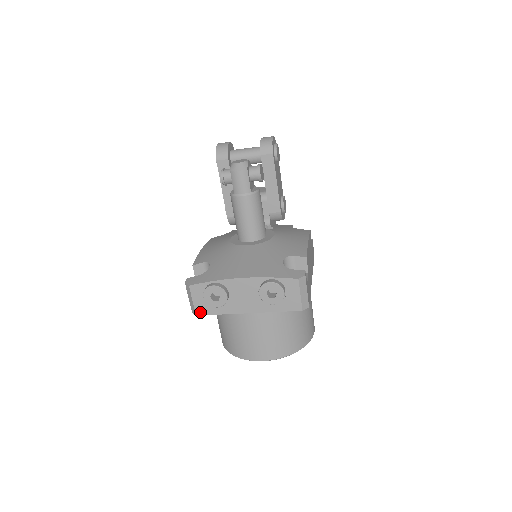
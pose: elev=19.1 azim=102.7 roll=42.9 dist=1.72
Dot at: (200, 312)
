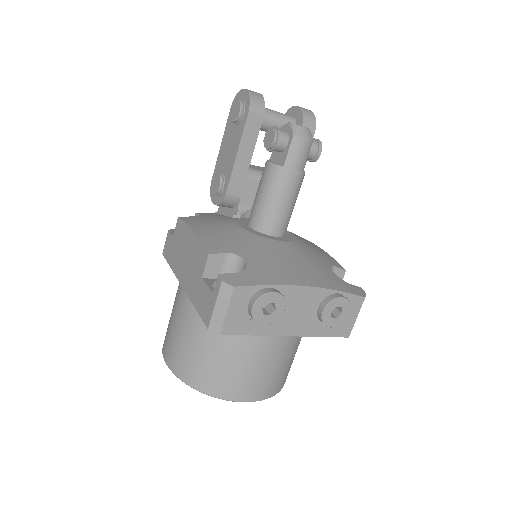
Dot at: (228, 329)
